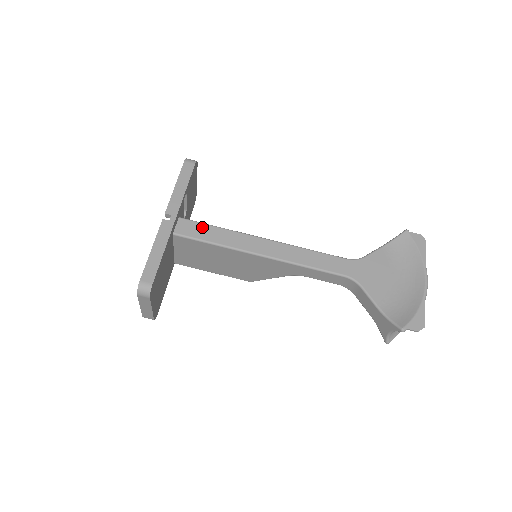
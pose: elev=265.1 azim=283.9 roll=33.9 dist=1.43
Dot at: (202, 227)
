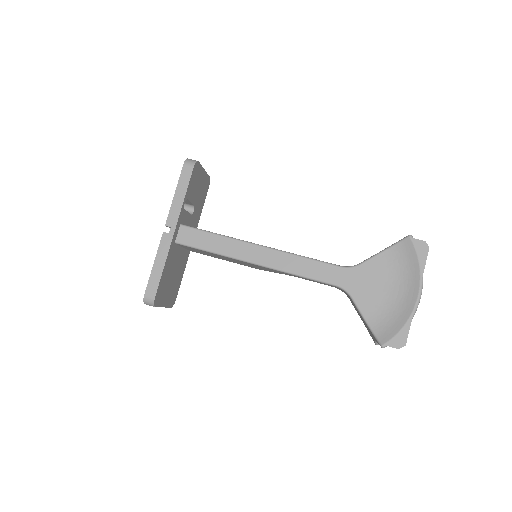
Dot at: (201, 235)
